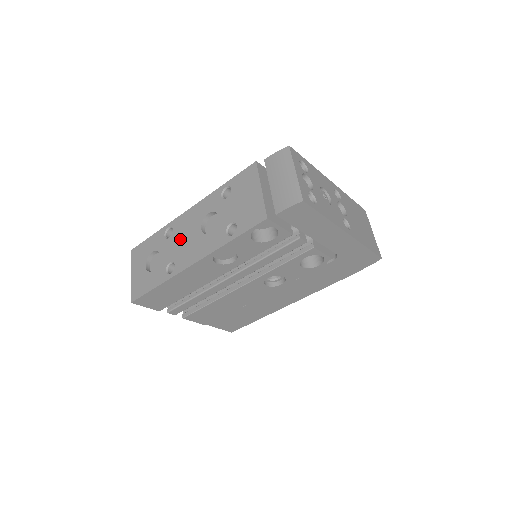
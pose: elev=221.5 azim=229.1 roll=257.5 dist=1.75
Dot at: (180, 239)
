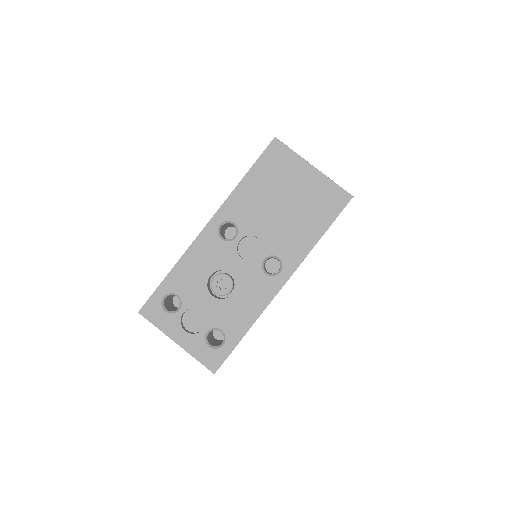
Dot at: occluded
